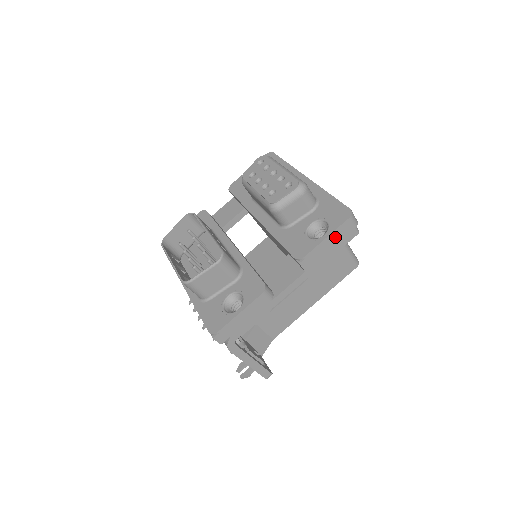
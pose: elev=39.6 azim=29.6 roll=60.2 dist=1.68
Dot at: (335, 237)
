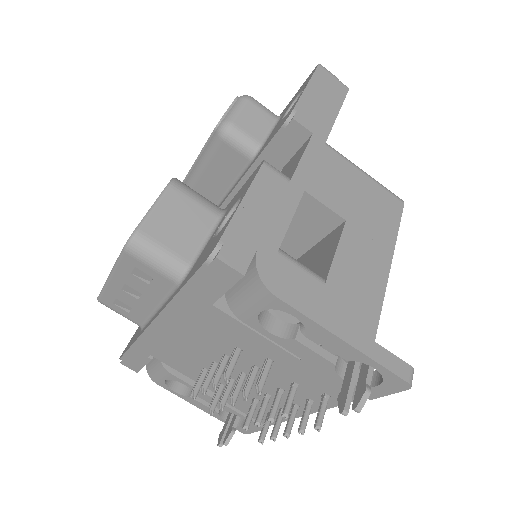
Dot at: (319, 88)
